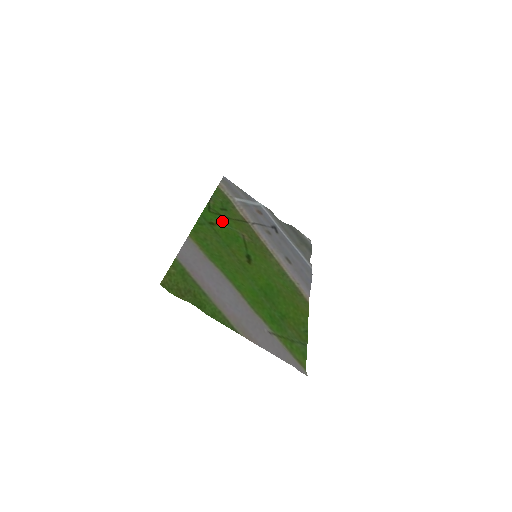
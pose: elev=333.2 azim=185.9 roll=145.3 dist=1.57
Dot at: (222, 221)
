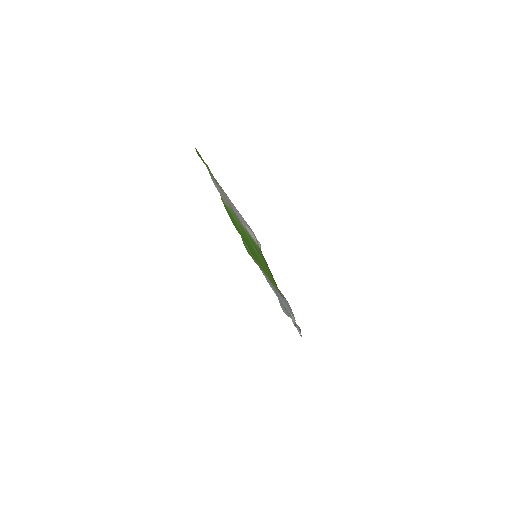
Dot at: occluded
